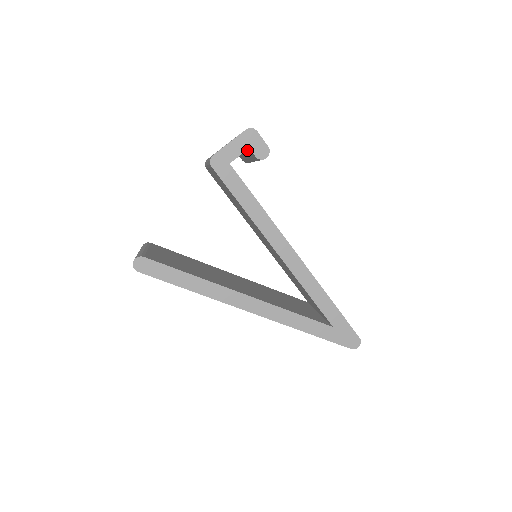
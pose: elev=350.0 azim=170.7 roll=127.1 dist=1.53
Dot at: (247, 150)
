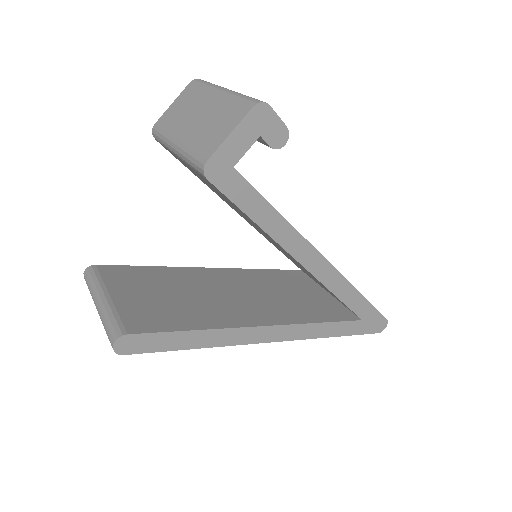
Dot at: occluded
